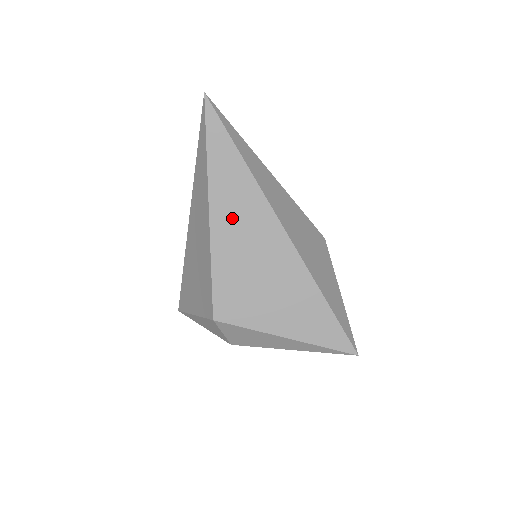
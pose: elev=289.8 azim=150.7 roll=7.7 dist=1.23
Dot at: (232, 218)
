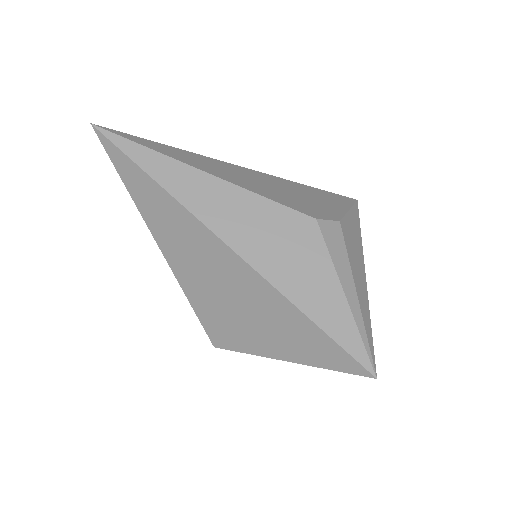
Dot at: (178, 246)
